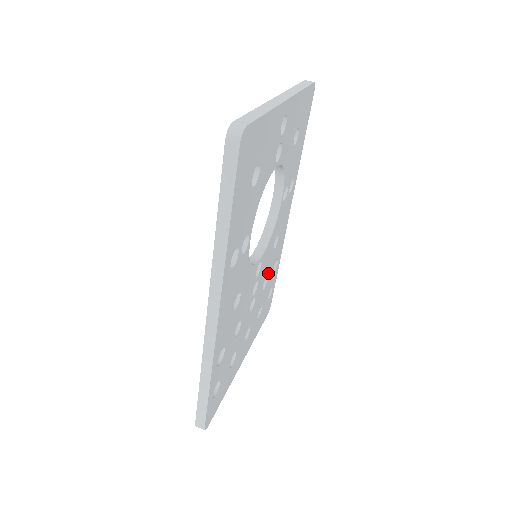
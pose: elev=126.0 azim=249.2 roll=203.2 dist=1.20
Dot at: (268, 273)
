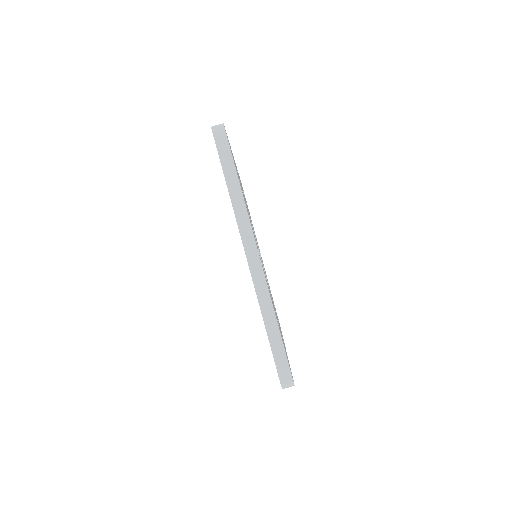
Dot at: occluded
